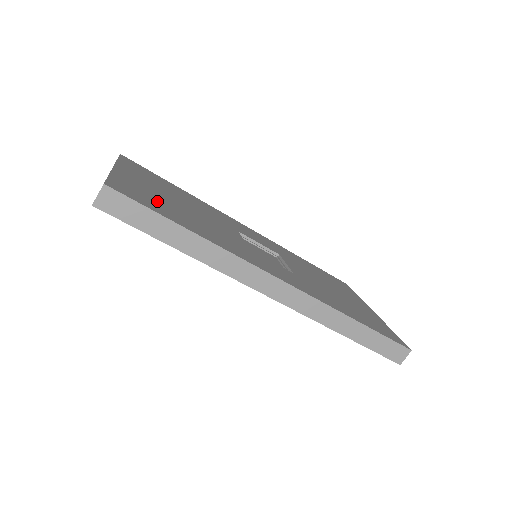
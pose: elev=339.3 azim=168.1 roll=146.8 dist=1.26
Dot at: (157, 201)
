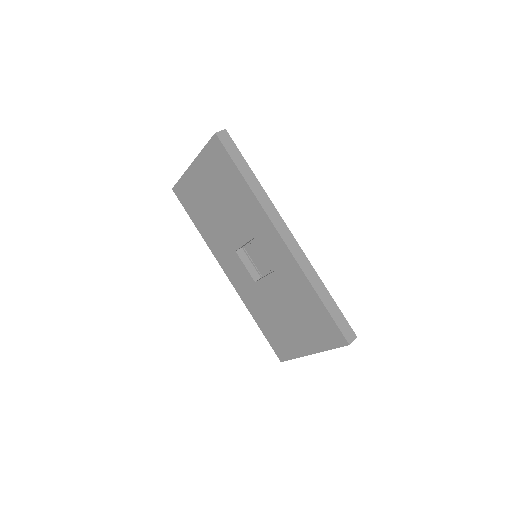
Dot at: occluded
